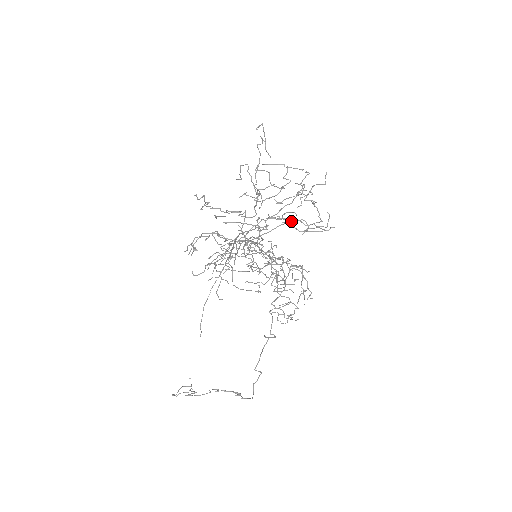
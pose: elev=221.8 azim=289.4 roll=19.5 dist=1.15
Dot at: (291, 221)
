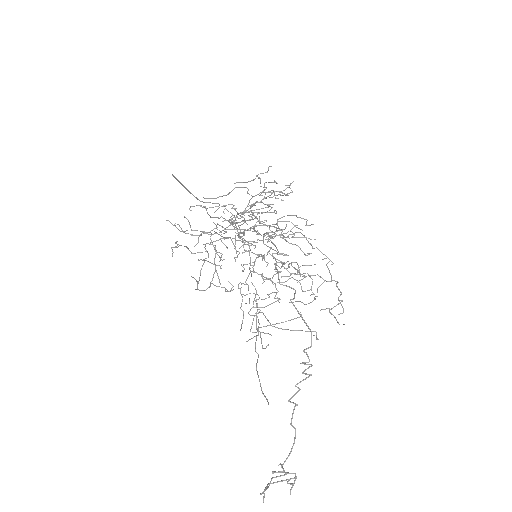
Dot at: (243, 182)
